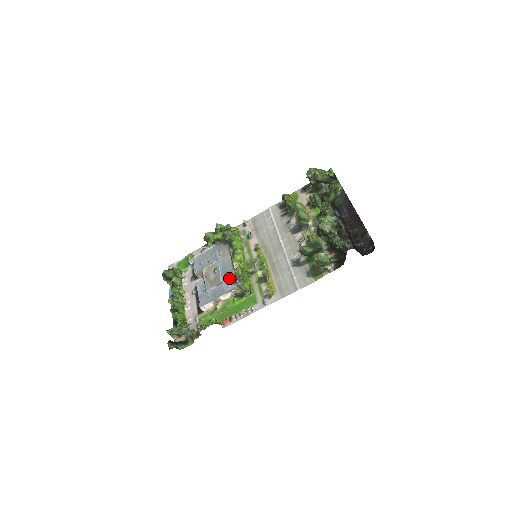
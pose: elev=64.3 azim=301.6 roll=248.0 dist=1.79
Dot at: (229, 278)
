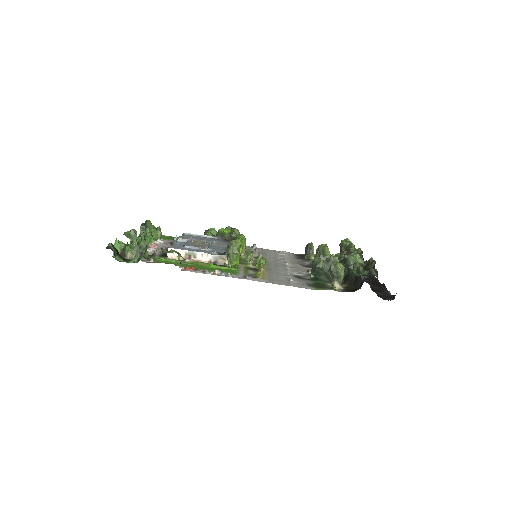
Dot at: (217, 251)
